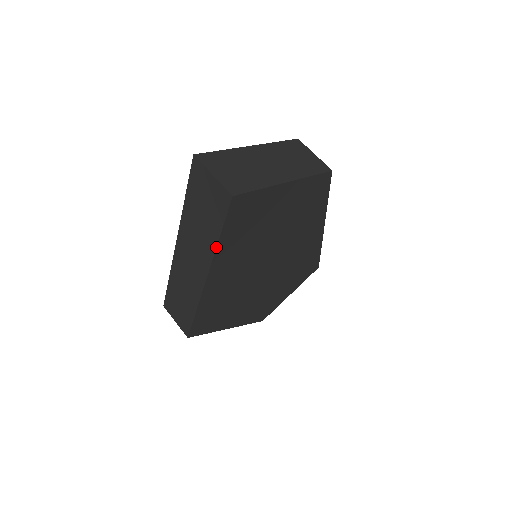
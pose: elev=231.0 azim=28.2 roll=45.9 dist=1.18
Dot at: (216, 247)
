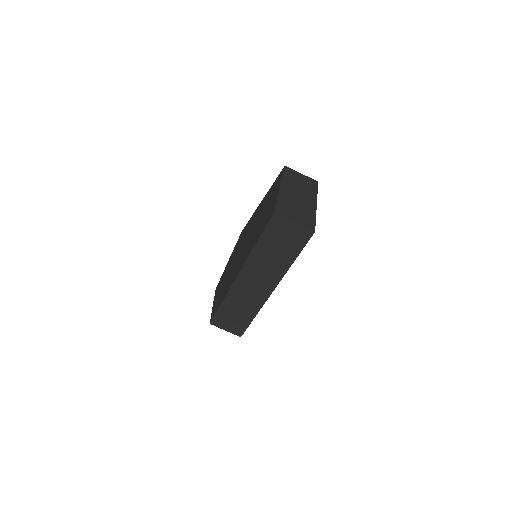
Dot at: (290, 266)
